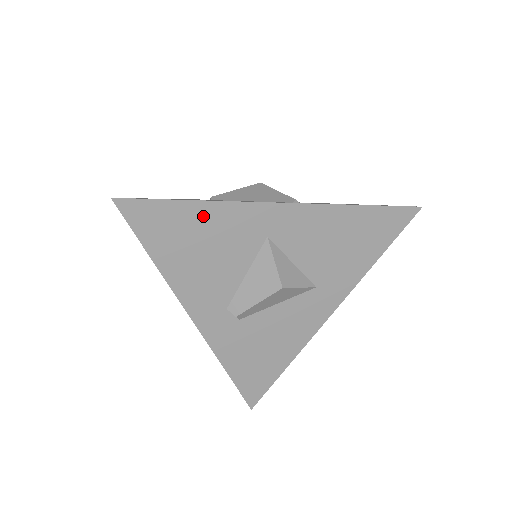
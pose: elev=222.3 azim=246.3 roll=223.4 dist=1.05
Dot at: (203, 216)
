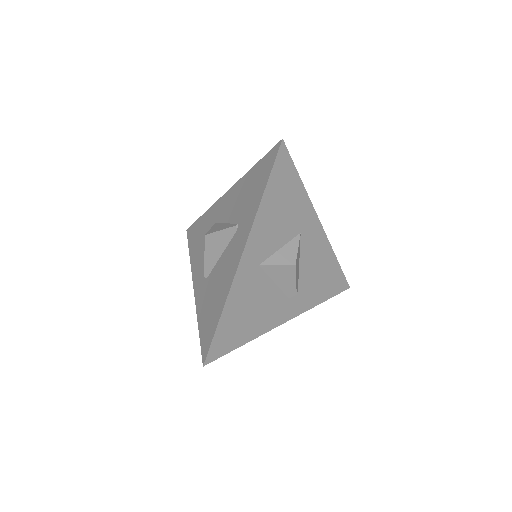
Dot at: (232, 309)
